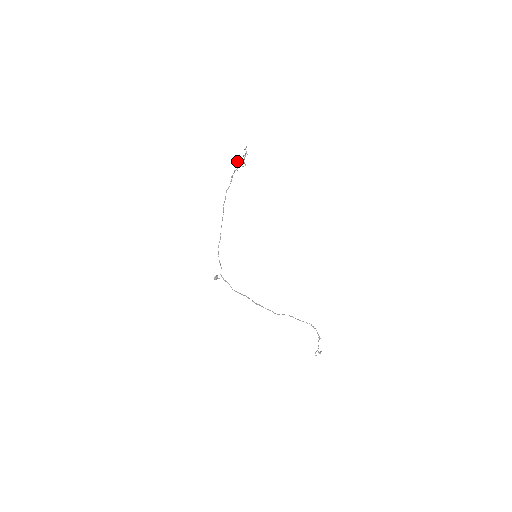
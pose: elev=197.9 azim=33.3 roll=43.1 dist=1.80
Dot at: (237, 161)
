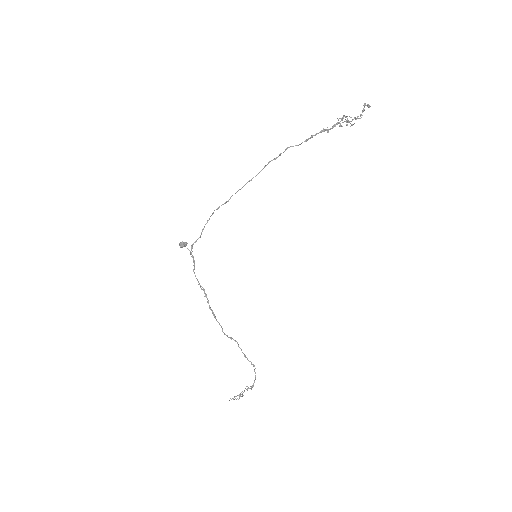
Dot at: occluded
